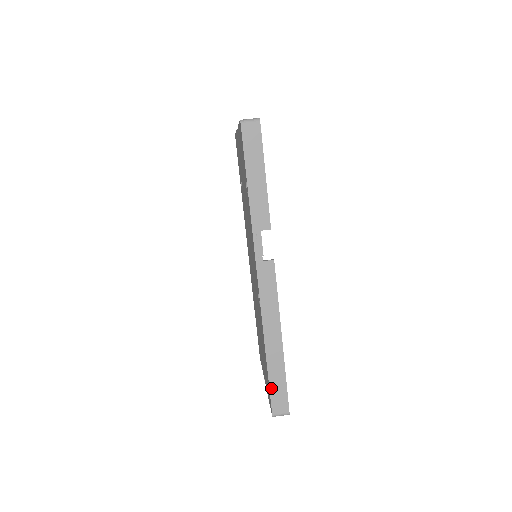
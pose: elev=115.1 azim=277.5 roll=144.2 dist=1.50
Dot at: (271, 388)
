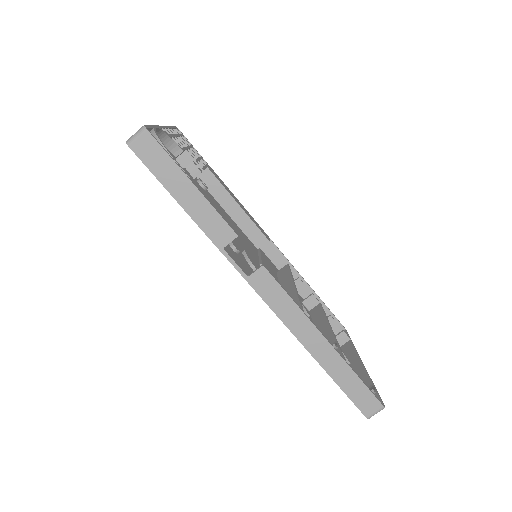
Dot at: (347, 393)
